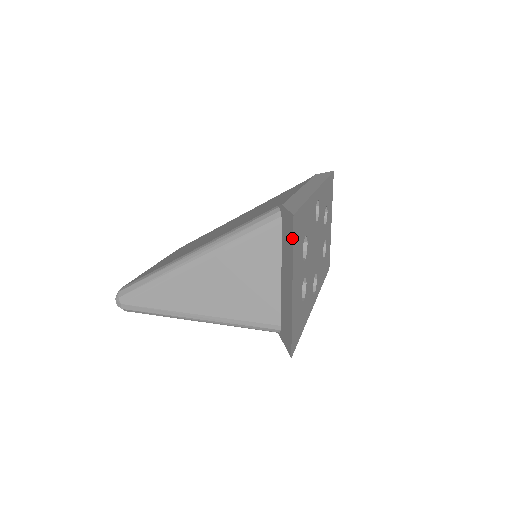
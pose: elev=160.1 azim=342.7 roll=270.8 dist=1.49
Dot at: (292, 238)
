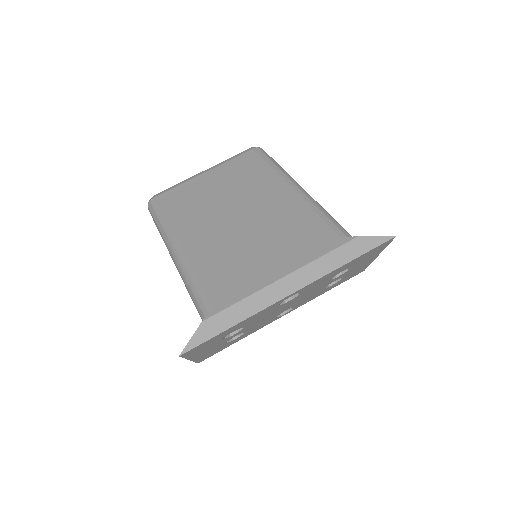
Dot at: (183, 356)
